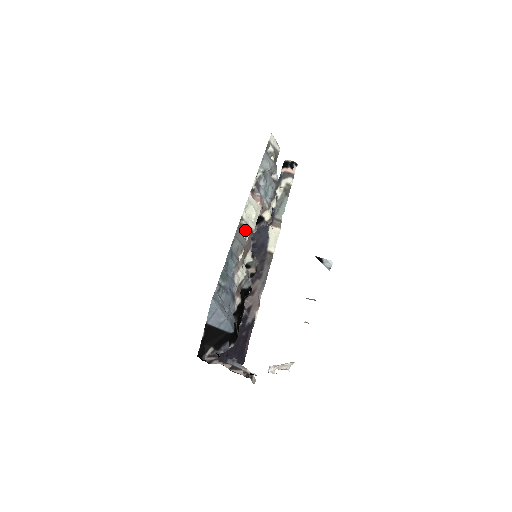
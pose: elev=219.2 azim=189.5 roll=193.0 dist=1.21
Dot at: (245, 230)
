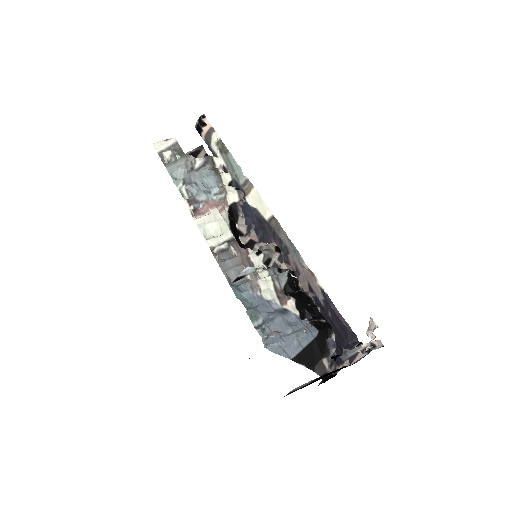
Dot at: (227, 249)
